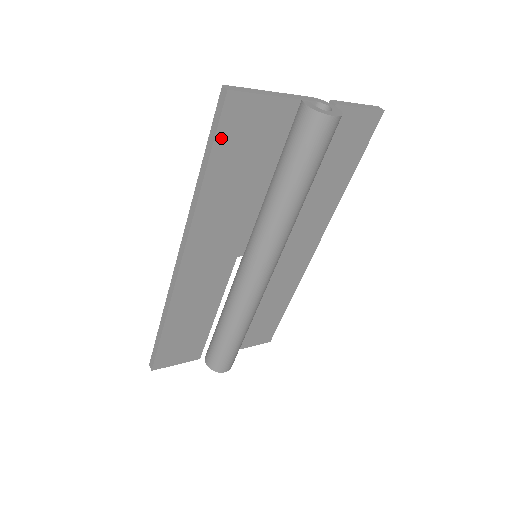
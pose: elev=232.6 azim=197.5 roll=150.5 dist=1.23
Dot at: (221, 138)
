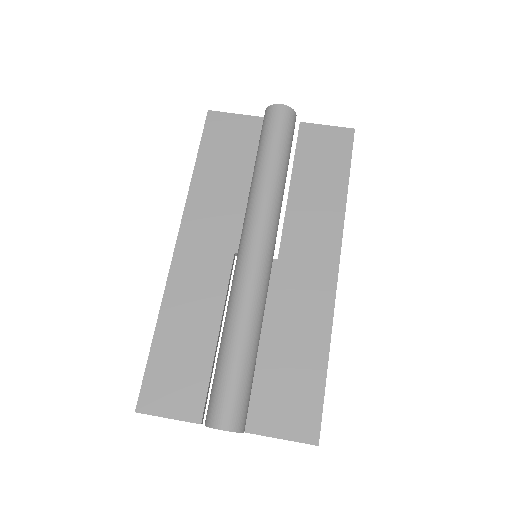
Dot at: (206, 139)
